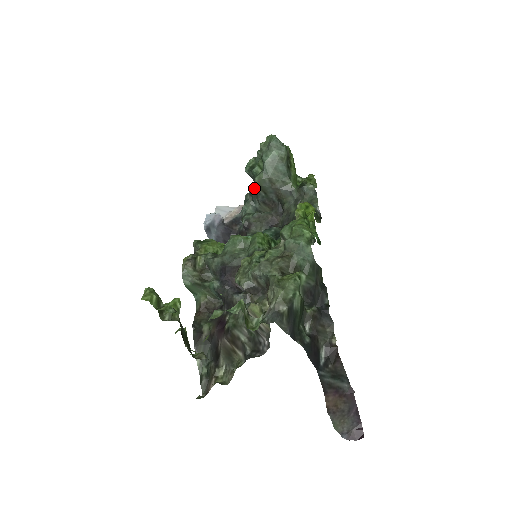
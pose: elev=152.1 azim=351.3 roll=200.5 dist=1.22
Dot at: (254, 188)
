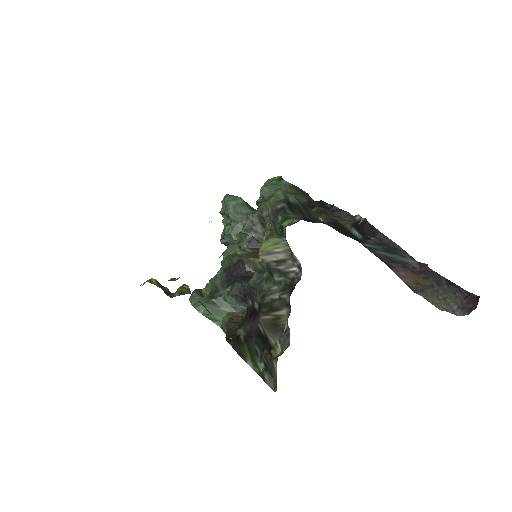
Dot at: occluded
